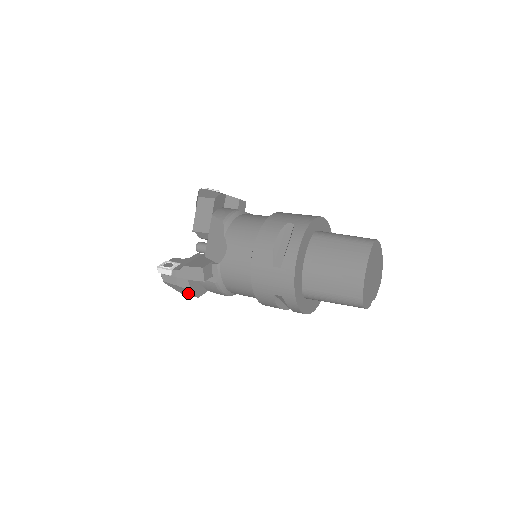
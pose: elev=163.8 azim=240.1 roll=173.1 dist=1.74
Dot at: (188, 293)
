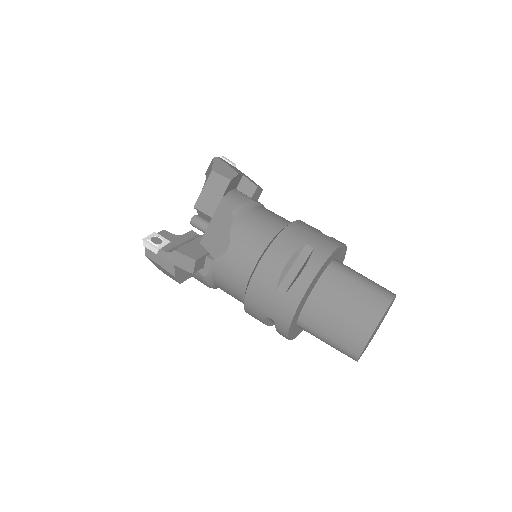
Dot at: (170, 275)
